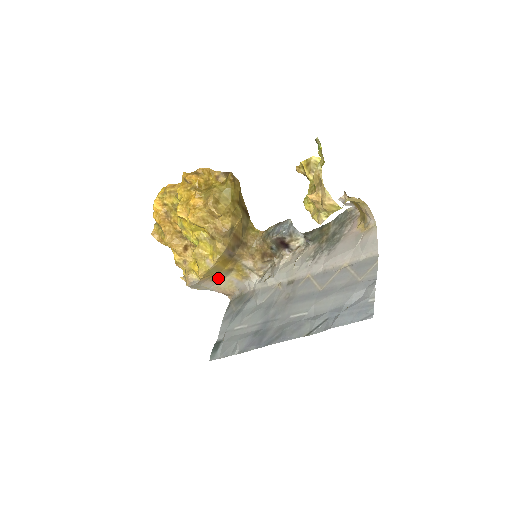
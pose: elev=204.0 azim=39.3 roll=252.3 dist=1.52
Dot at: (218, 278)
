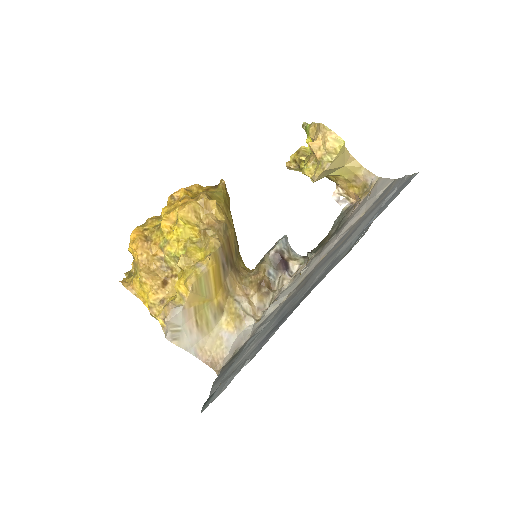
Dot at: (204, 324)
